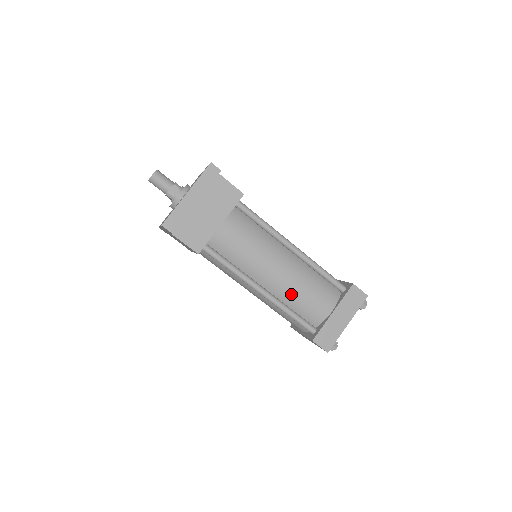
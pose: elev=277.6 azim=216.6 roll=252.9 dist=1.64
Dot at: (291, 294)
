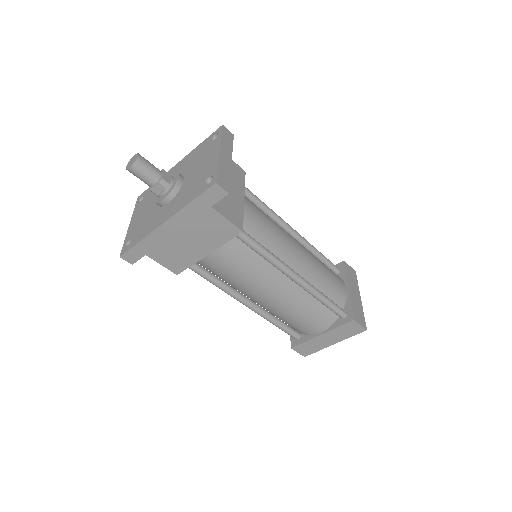
Dot at: (317, 276)
